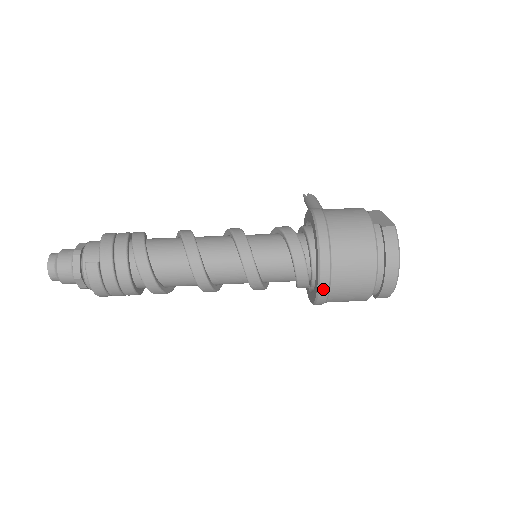
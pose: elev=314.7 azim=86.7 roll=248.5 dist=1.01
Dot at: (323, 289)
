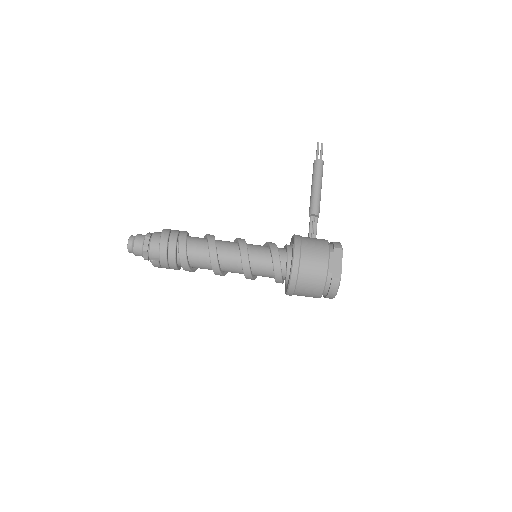
Dot at: occluded
